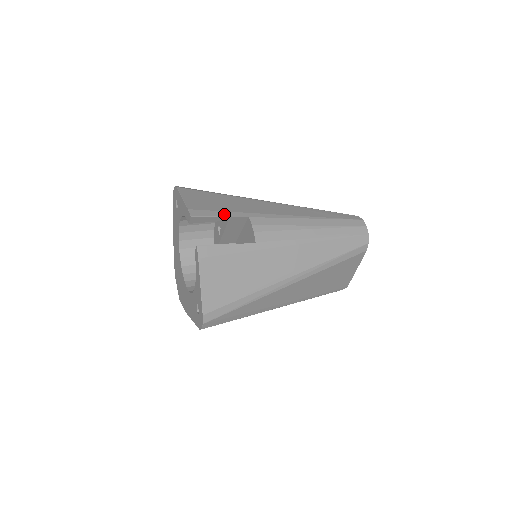
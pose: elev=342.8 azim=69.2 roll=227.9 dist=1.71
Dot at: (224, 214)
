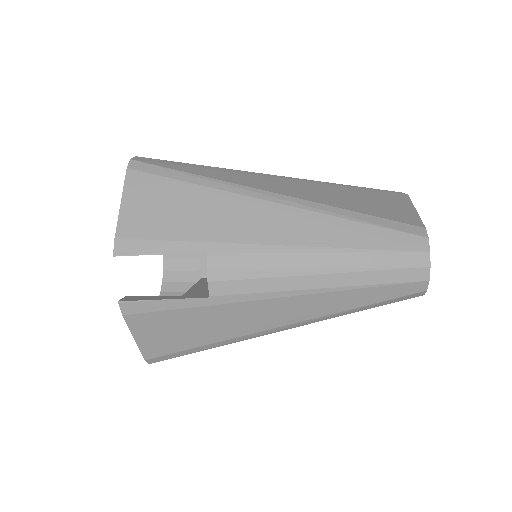
Dot at: (167, 248)
